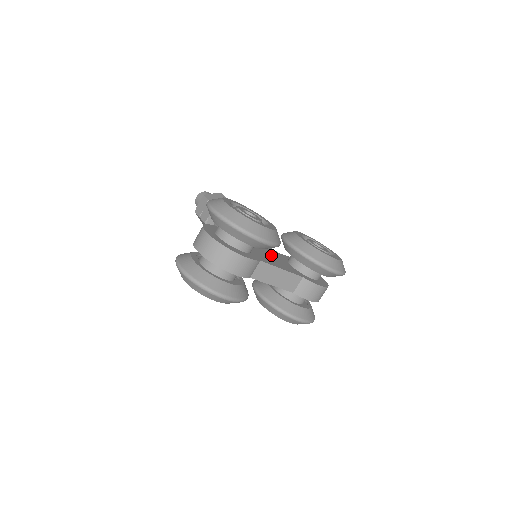
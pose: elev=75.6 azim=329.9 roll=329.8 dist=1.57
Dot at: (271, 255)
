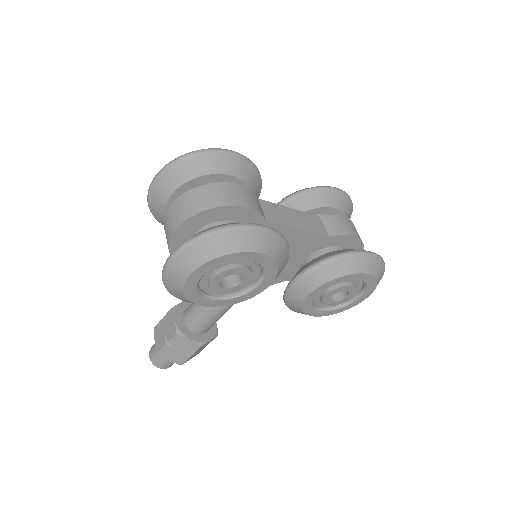
Dot at: occluded
